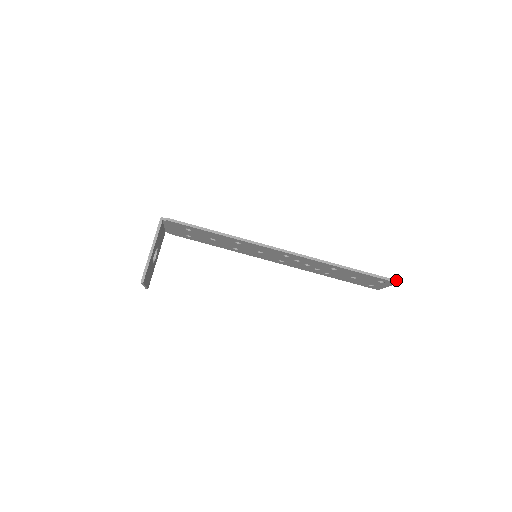
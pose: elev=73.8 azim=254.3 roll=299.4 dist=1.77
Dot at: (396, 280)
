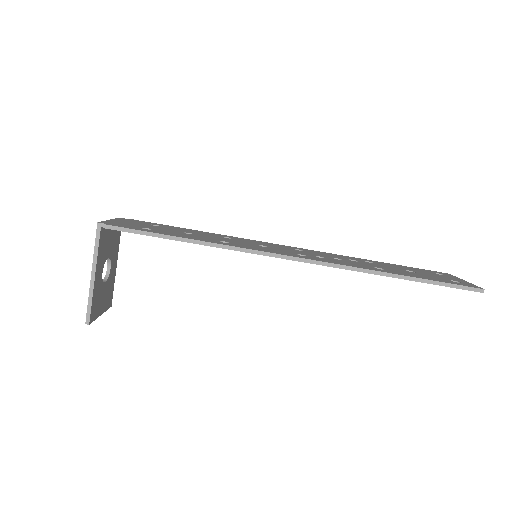
Dot at: (480, 288)
